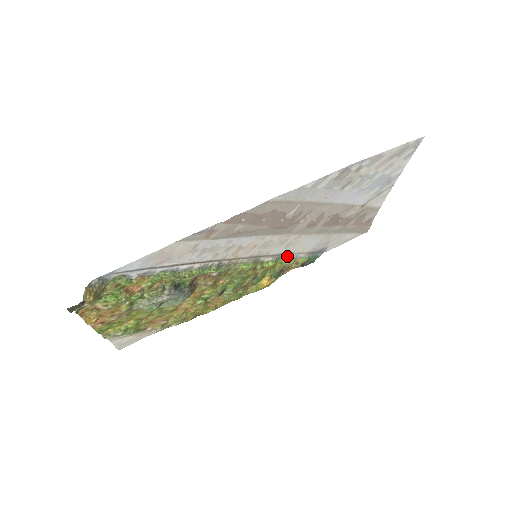
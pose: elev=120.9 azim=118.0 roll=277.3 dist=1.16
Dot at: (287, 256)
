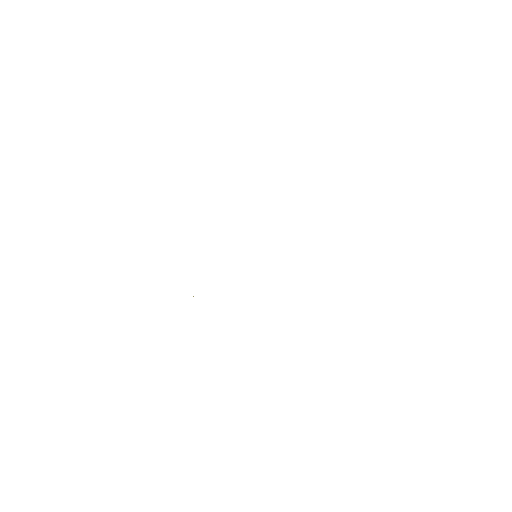
Dot at: occluded
